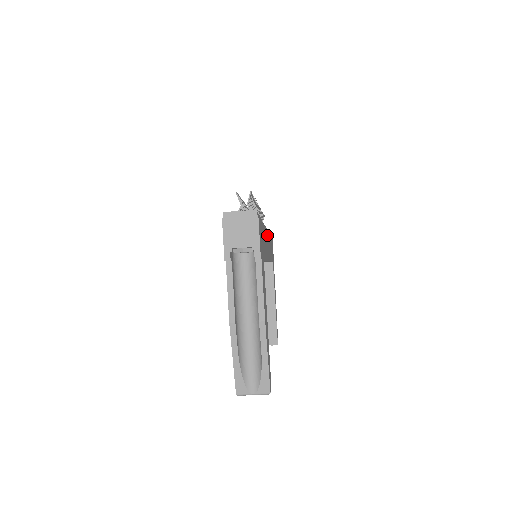
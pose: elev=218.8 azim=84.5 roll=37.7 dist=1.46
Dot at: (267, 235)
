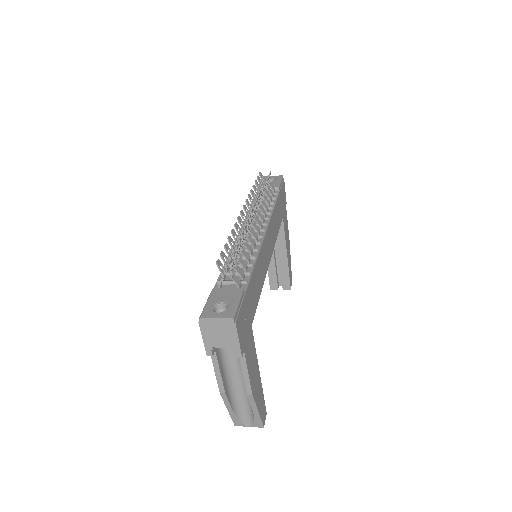
Dot at: (265, 241)
